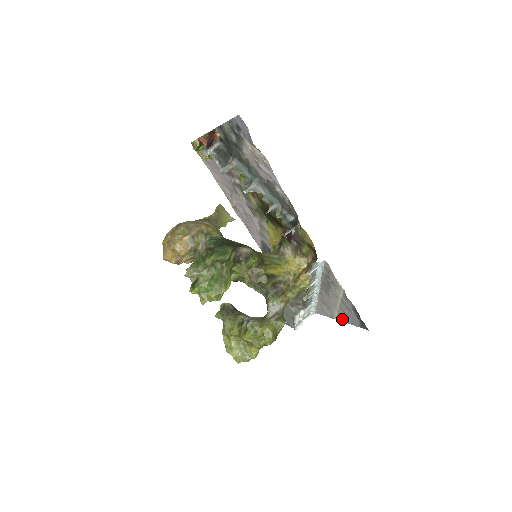
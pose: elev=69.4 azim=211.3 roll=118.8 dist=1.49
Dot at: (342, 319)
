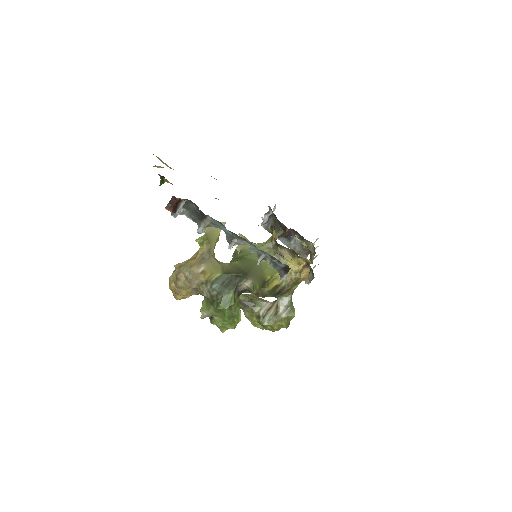
Dot at: occluded
